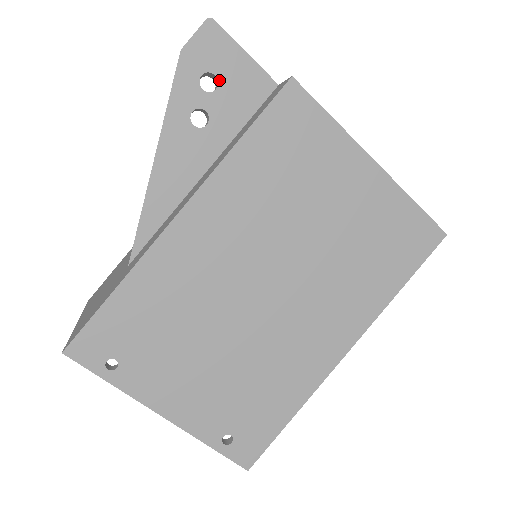
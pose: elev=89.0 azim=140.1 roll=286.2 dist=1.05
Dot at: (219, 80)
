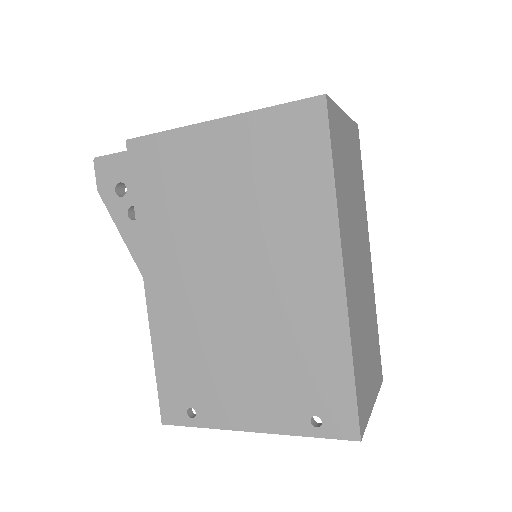
Dot at: (124, 182)
